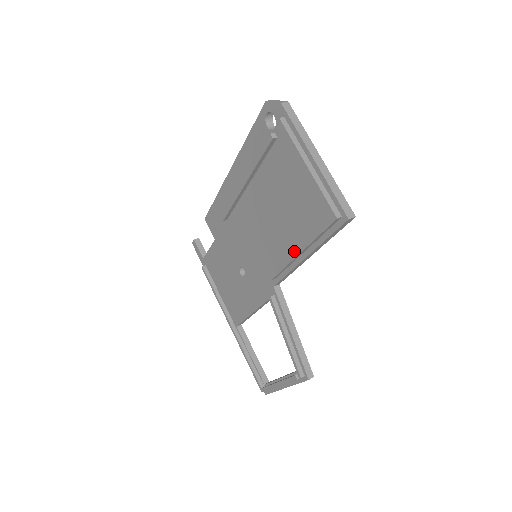
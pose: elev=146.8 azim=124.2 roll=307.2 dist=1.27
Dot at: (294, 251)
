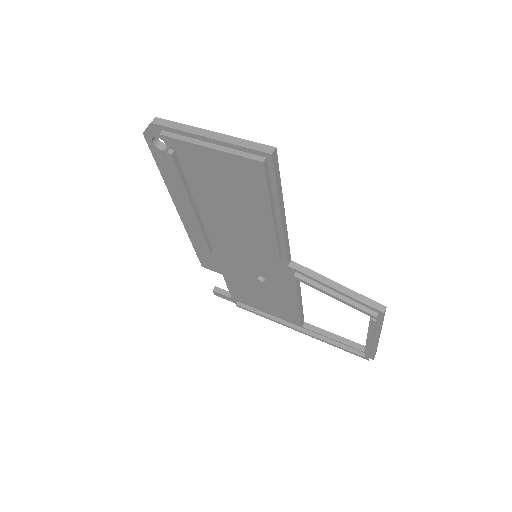
Dot at: occluded
